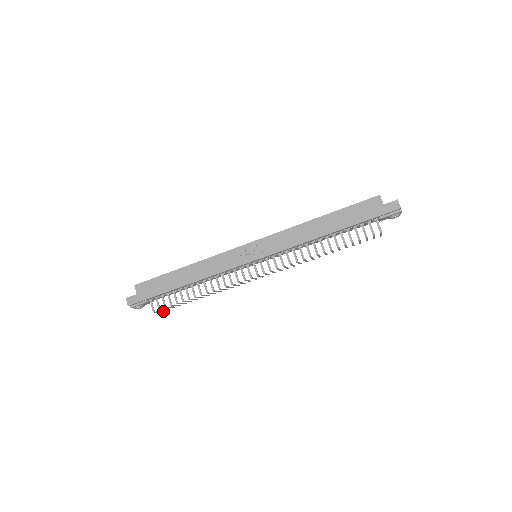
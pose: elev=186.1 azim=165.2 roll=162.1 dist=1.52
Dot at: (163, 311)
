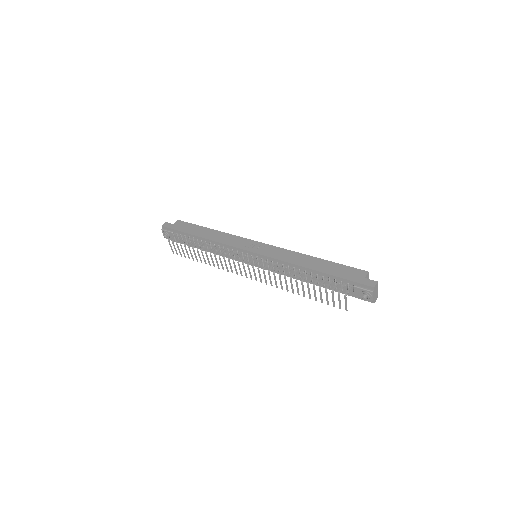
Dot at: occluded
